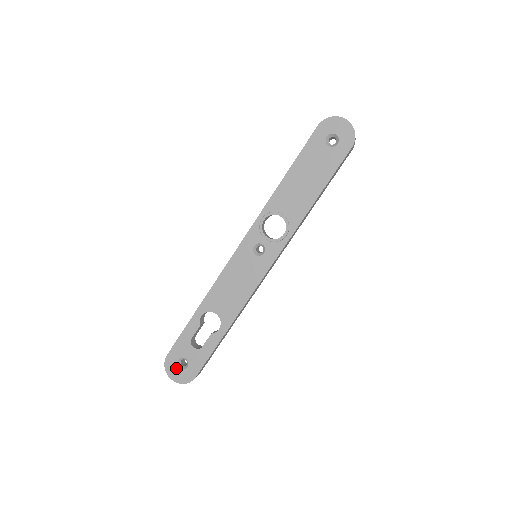
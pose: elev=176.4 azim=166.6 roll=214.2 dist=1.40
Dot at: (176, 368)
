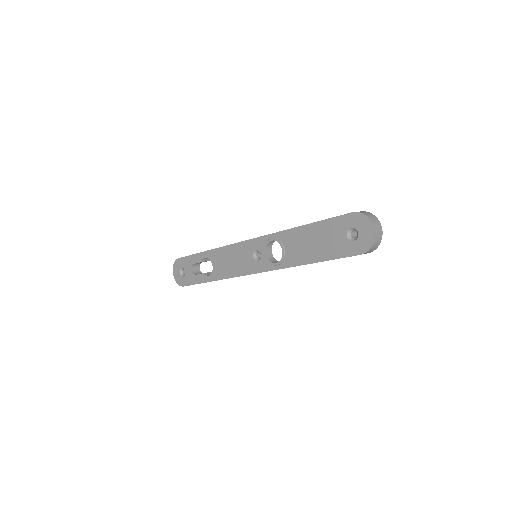
Dot at: (178, 270)
